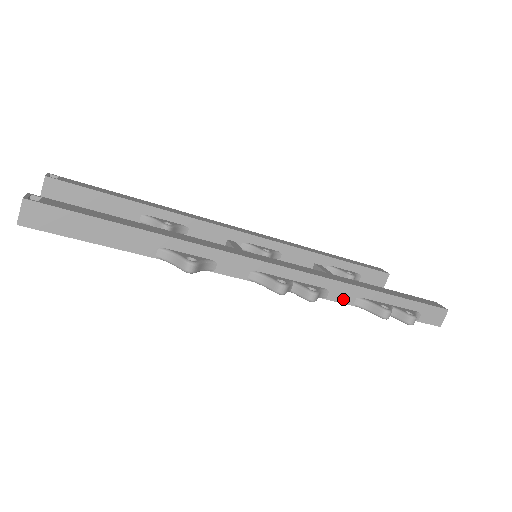
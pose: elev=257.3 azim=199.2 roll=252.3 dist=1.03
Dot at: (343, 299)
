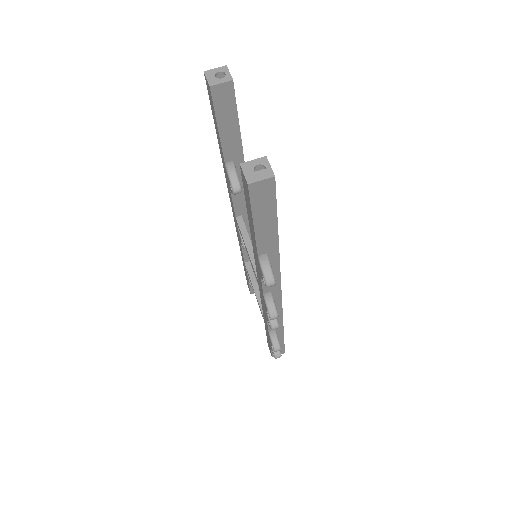
Dot at: occluded
